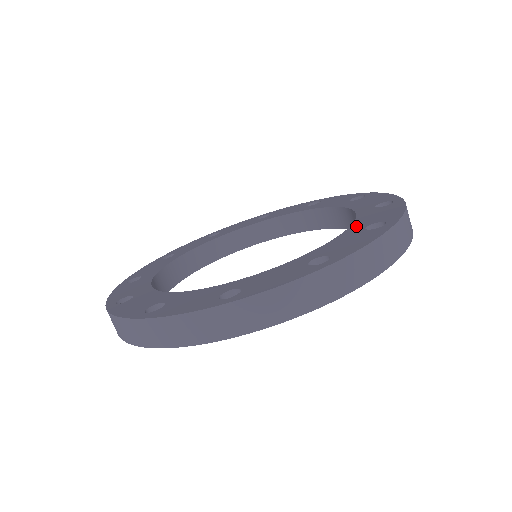
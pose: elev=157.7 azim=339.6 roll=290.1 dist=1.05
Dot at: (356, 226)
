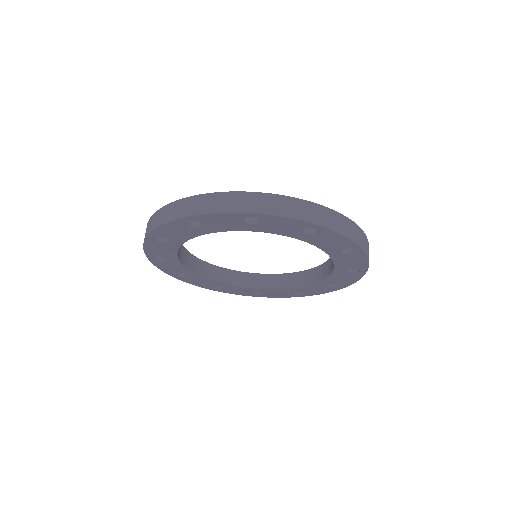
Dot at: occluded
